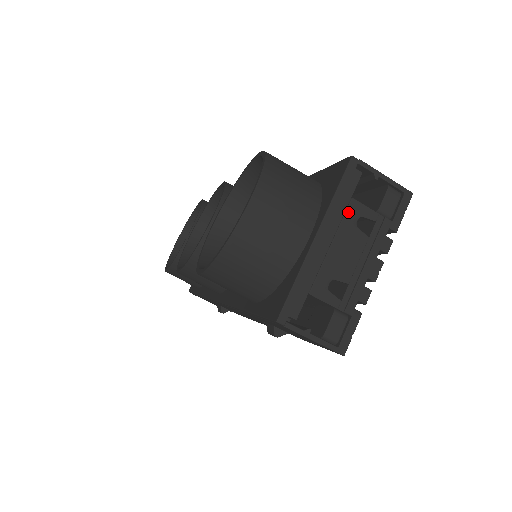
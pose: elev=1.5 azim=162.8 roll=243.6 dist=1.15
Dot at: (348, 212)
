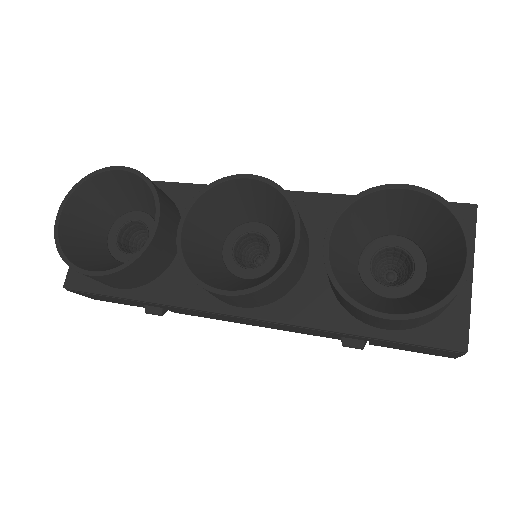
Dot at: occluded
